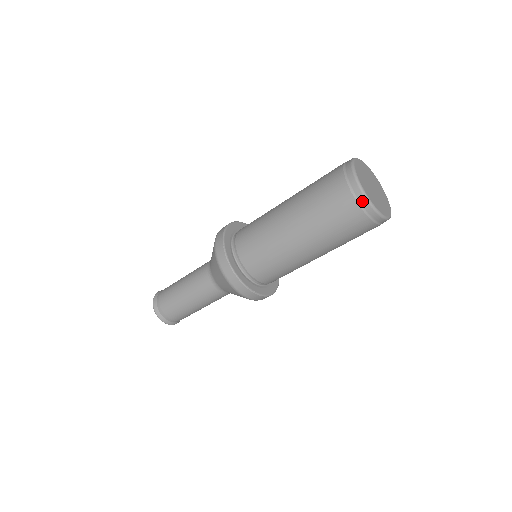
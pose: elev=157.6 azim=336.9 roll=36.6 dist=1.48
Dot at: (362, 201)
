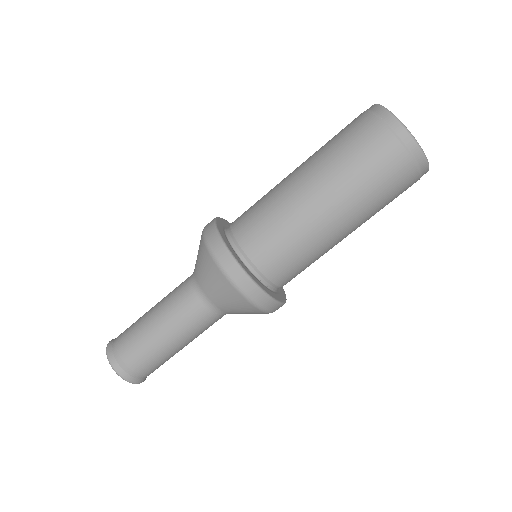
Dot at: occluded
